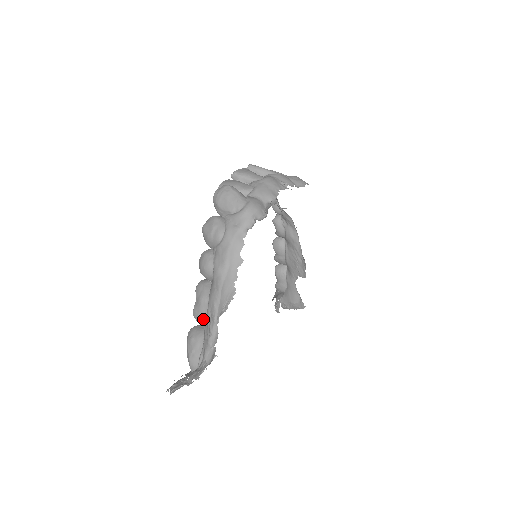
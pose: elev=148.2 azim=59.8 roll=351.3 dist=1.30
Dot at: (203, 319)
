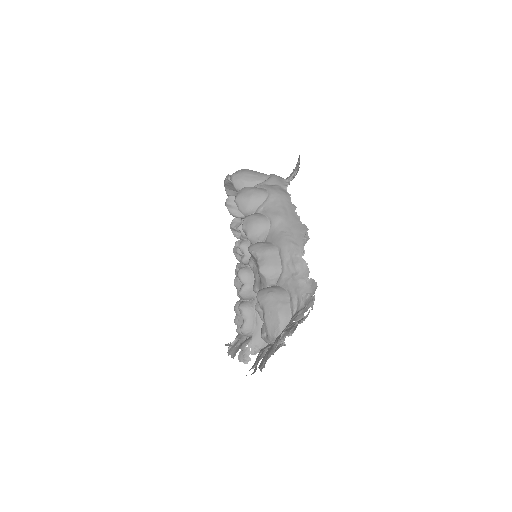
Dot at: (277, 267)
